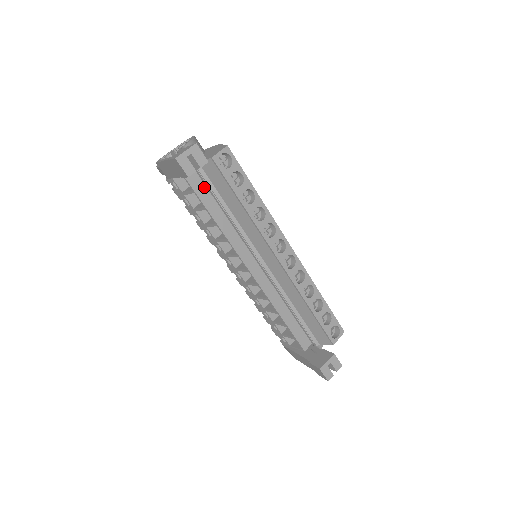
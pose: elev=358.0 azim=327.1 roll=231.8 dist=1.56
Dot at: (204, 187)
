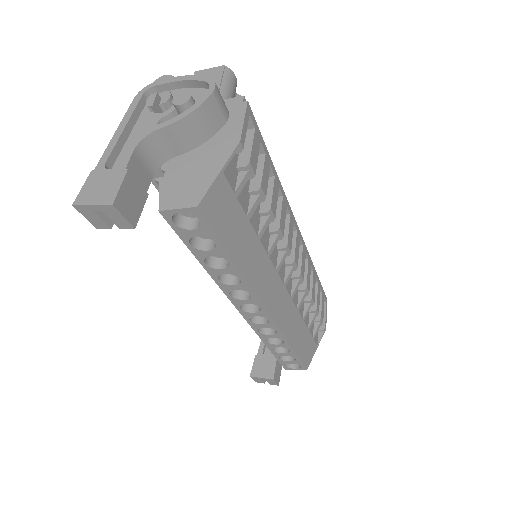
Dot at: occluded
